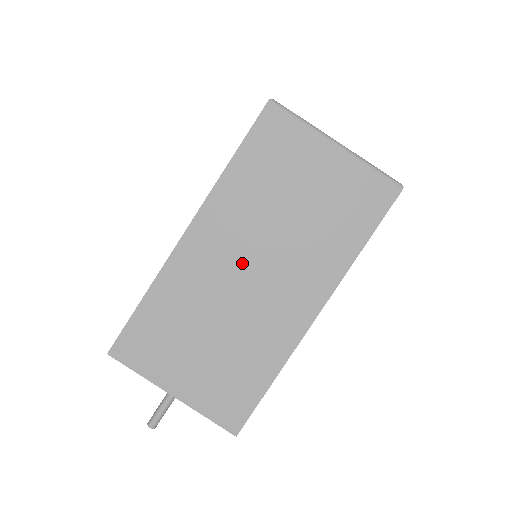
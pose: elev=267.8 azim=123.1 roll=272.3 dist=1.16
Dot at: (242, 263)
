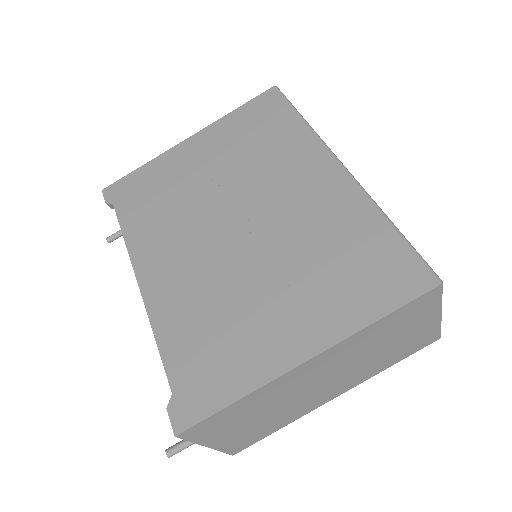
Dot at: (322, 378)
